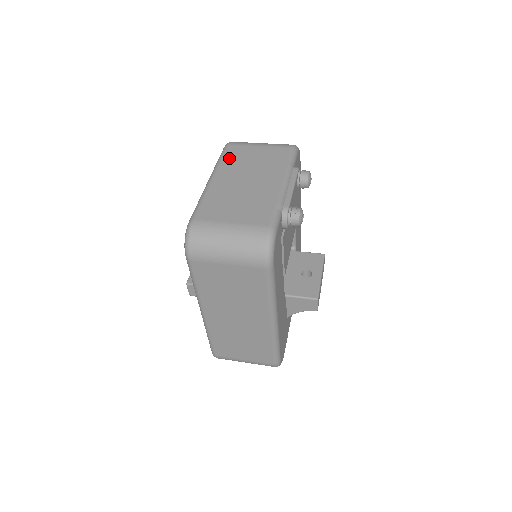
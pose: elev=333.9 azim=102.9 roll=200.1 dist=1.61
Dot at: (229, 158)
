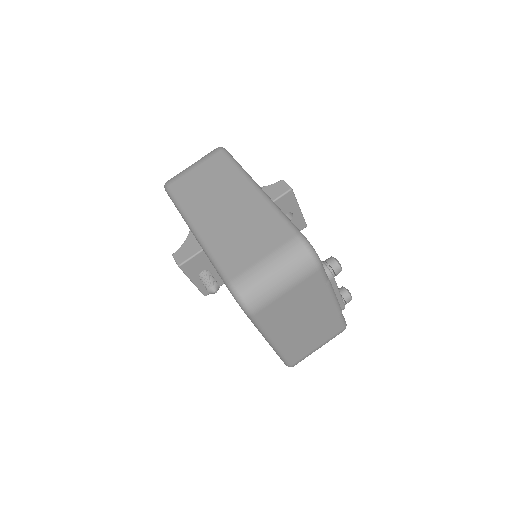
Dot at: (271, 323)
